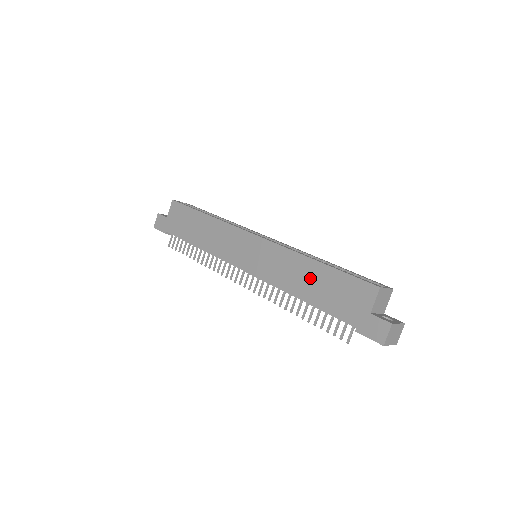
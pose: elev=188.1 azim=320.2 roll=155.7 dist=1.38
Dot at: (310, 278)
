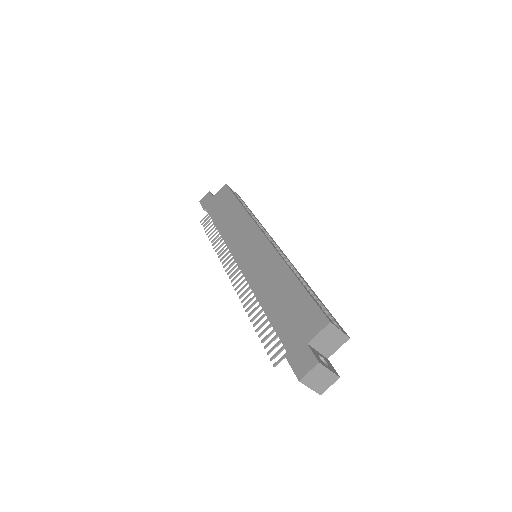
Dot at: (280, 289)
